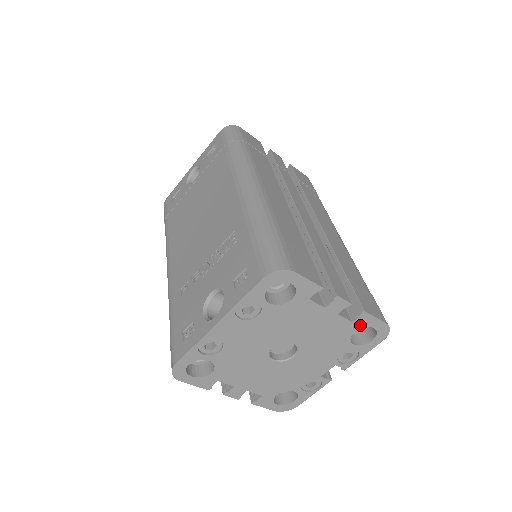
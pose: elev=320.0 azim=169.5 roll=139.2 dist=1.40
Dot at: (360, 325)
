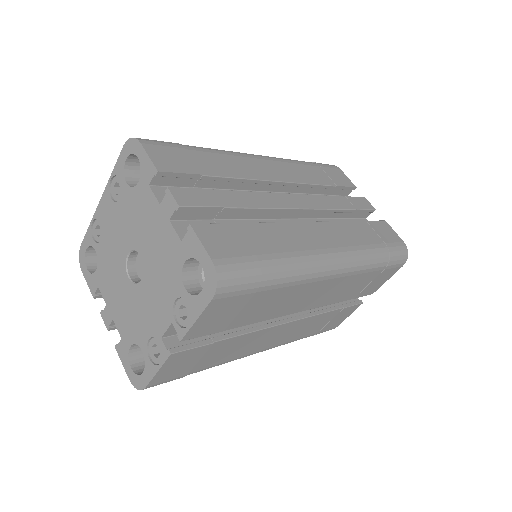
Dot at: (189, 251)
